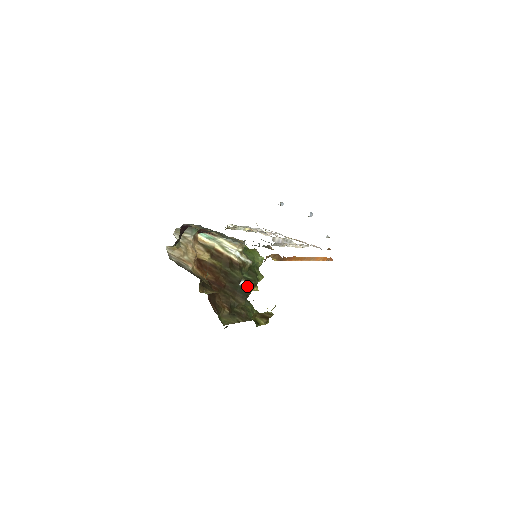
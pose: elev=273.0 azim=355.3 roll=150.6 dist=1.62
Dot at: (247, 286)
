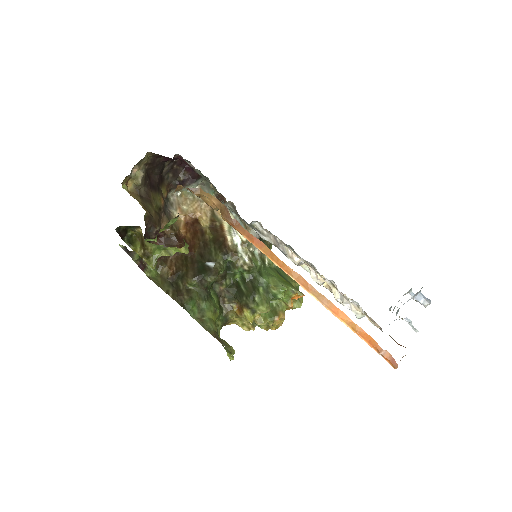
Dot at: (211, 268)
